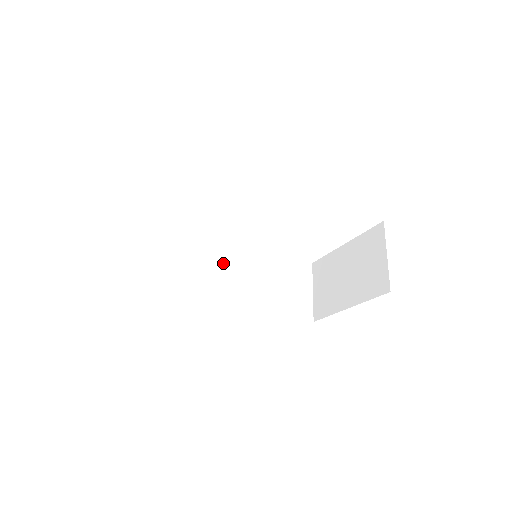
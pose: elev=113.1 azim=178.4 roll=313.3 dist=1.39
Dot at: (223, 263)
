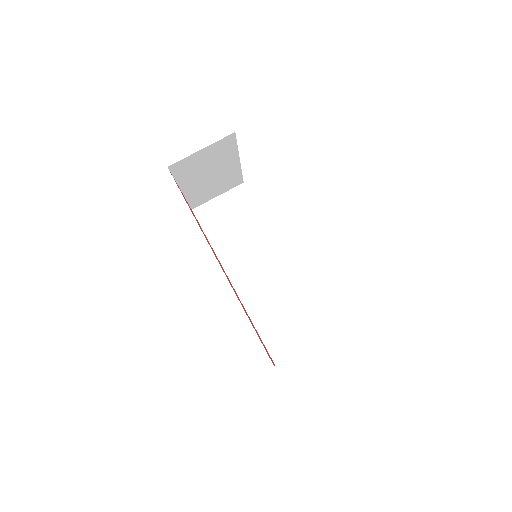
Dot at: (266, 258)
